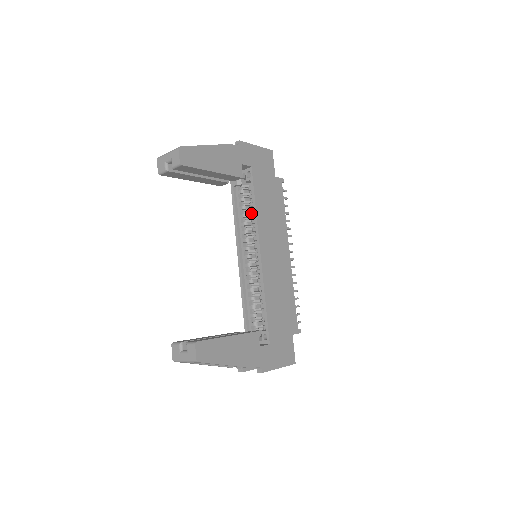
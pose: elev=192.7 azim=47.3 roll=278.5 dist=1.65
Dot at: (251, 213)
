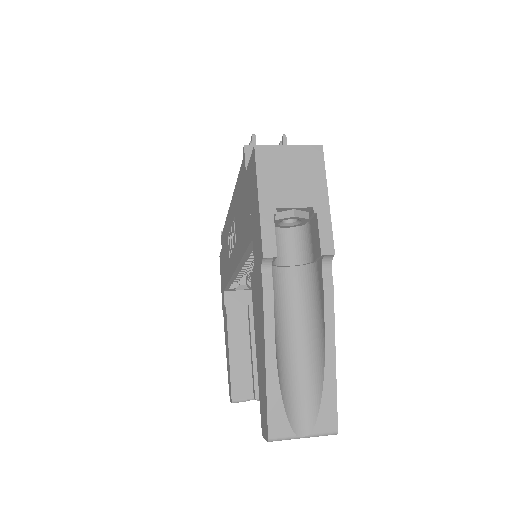
Dot at: occluded
